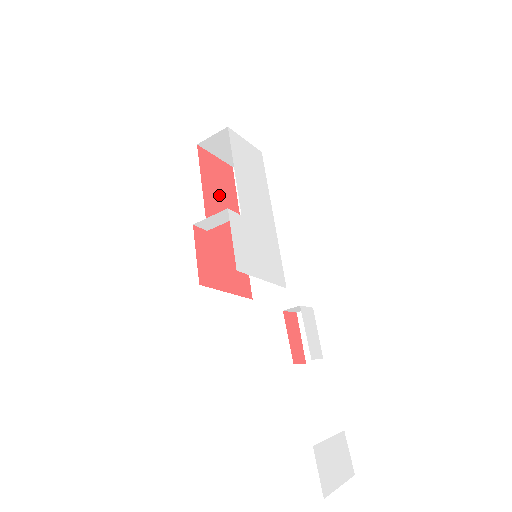
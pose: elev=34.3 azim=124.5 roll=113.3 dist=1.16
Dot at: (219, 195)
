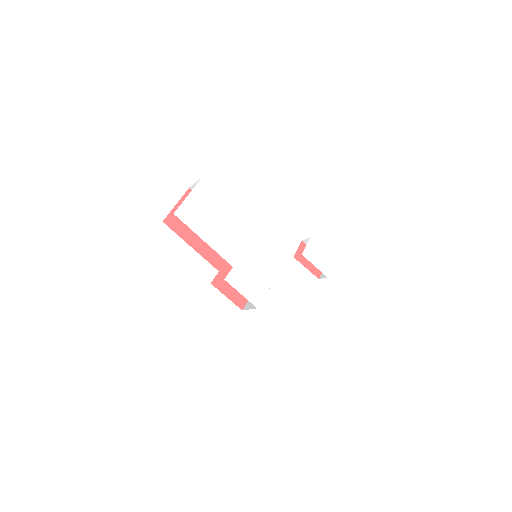
Dot at: occluded
